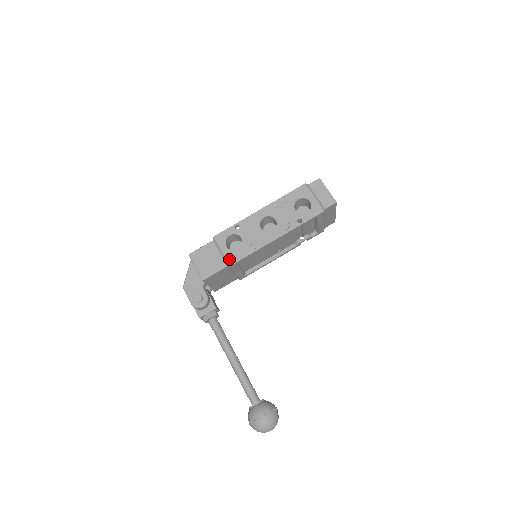
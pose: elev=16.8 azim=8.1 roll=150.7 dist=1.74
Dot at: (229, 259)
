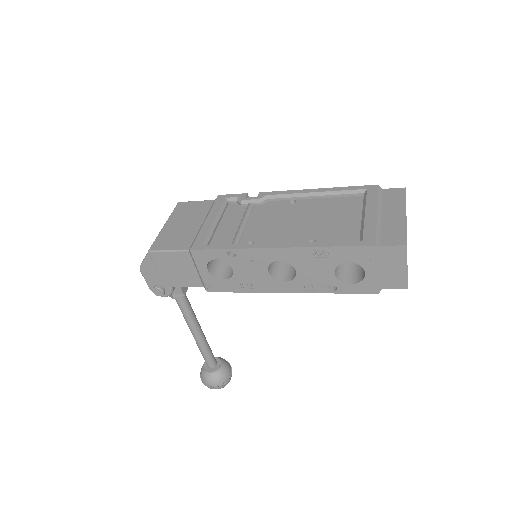
Dot at: (208, 285)
